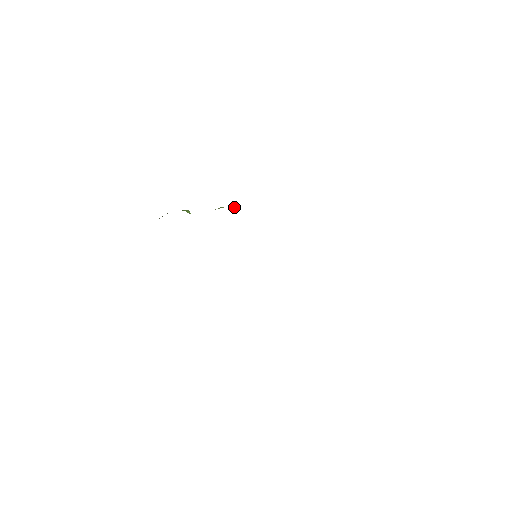
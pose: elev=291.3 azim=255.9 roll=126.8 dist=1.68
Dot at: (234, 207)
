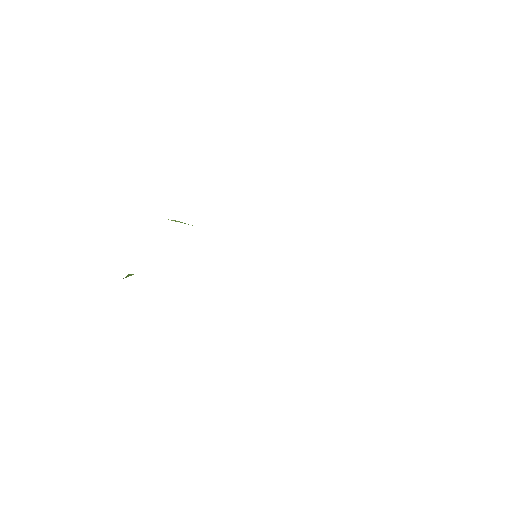
Dot at: (176, 221)
